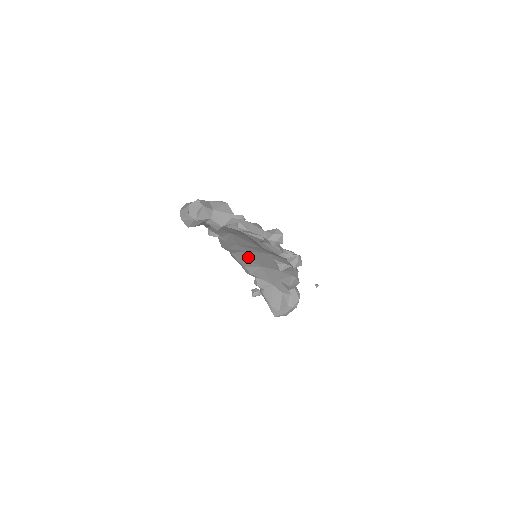
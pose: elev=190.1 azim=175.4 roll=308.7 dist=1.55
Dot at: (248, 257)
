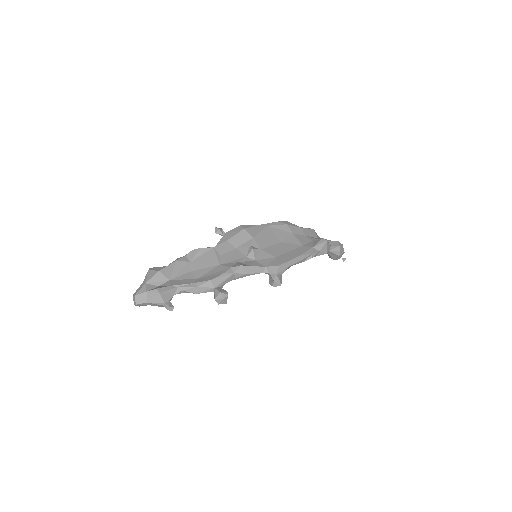
Dot at: occluded
